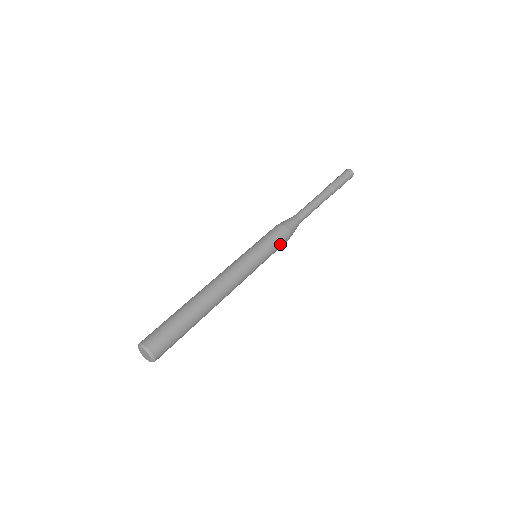
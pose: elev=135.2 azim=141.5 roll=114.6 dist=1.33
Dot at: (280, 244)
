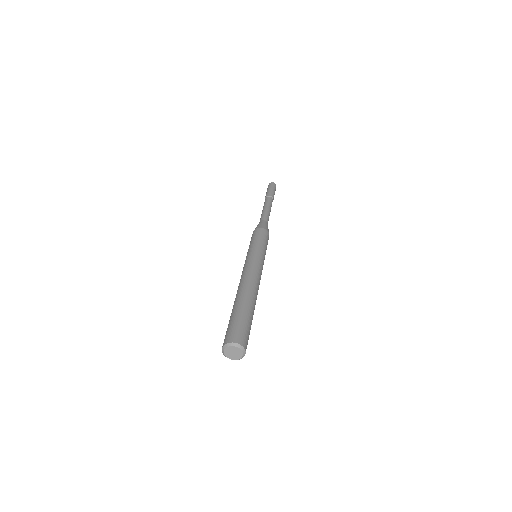
Dot at: (263, 237)
